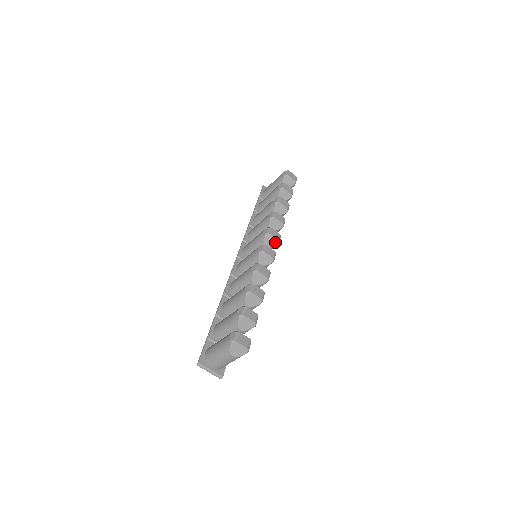
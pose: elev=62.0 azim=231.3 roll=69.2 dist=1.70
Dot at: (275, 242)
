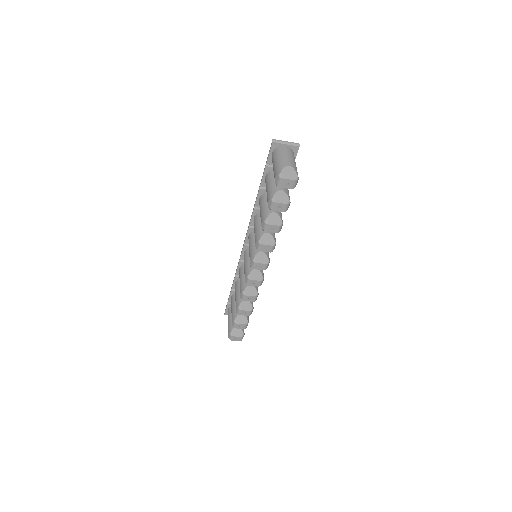
Dot at: (263, 269)
